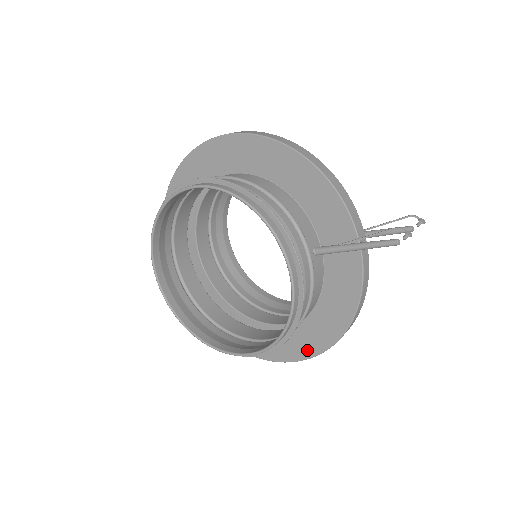
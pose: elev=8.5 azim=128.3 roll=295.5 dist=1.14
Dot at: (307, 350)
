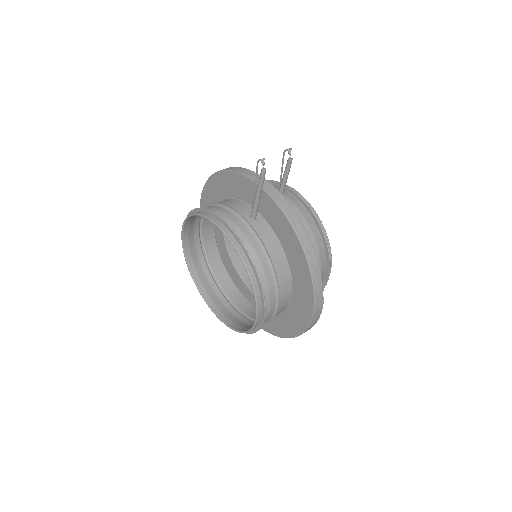
Dot at: (308, 297)
